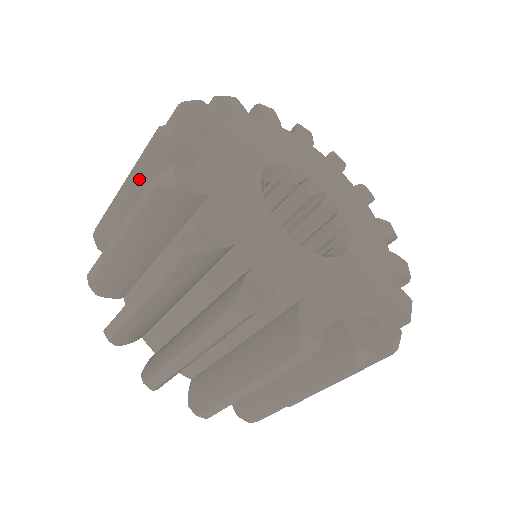
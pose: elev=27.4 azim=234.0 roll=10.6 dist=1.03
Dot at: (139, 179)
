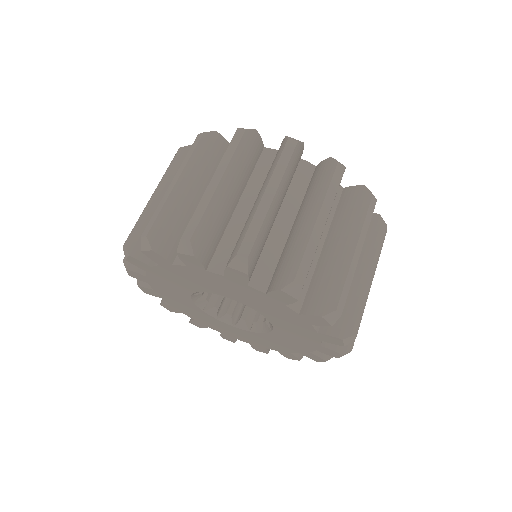
Dot at: occluded
